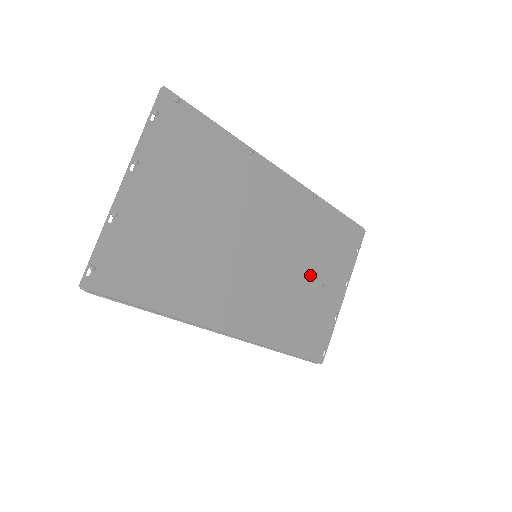
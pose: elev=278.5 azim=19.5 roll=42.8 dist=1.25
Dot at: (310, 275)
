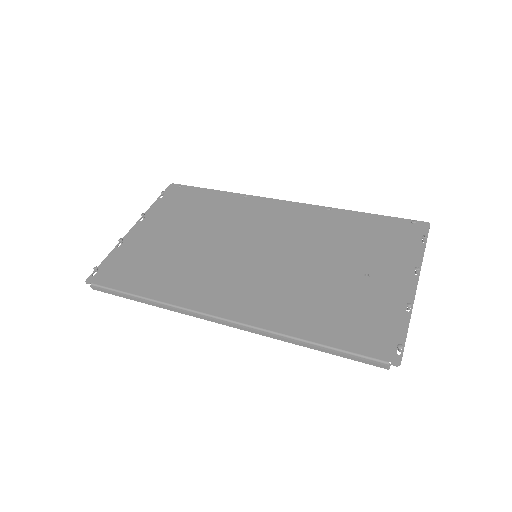
Dot at: (340, 267)
